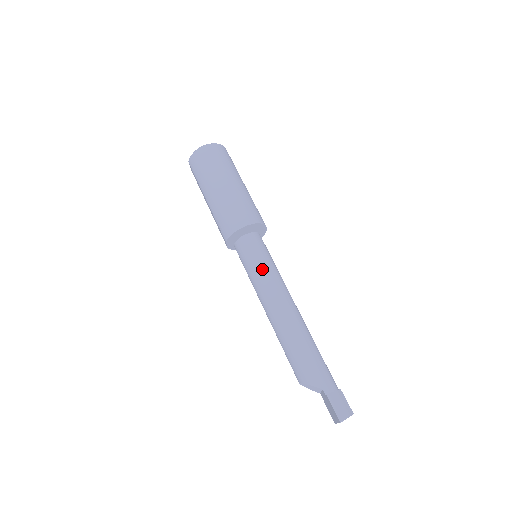
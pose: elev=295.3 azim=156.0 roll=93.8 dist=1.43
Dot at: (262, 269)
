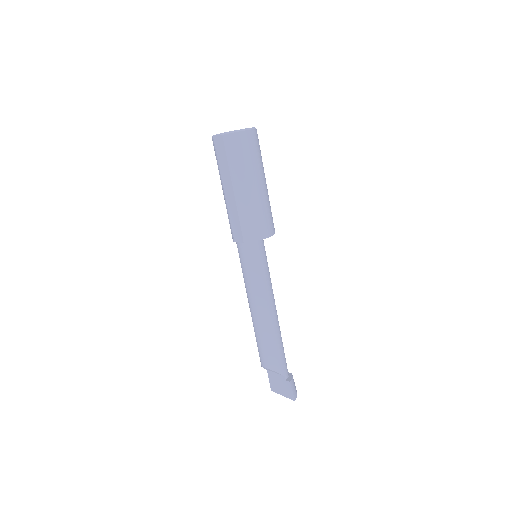
Dot at: (265, 274)
